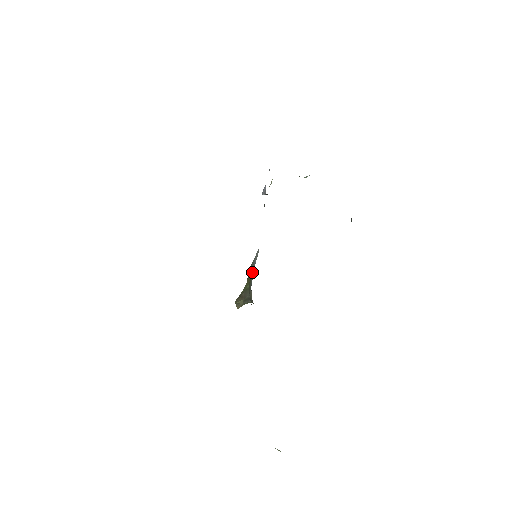
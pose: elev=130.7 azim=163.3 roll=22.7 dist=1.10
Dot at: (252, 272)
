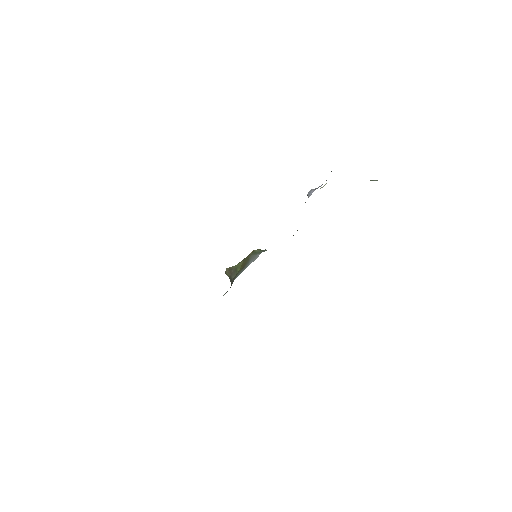
Dot at: (245, 266)
